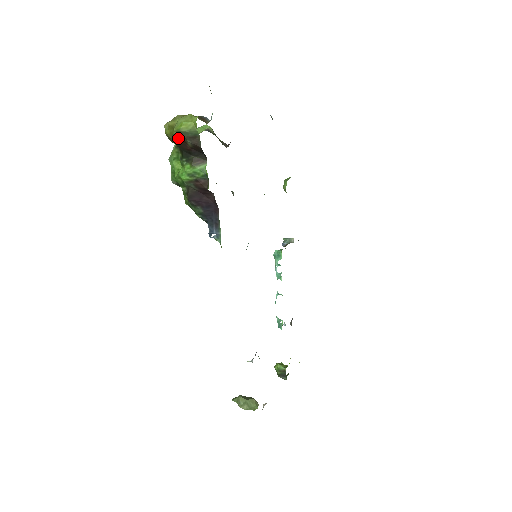
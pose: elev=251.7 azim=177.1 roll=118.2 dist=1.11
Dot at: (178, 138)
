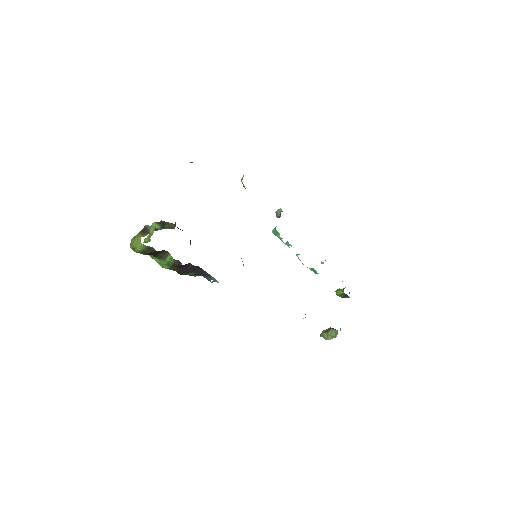
Dot at: (142, 252)
